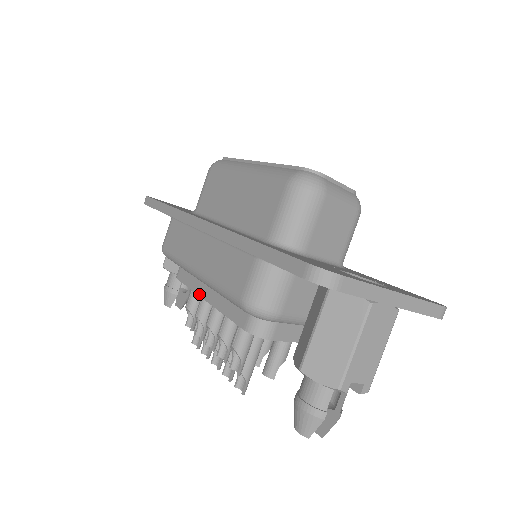
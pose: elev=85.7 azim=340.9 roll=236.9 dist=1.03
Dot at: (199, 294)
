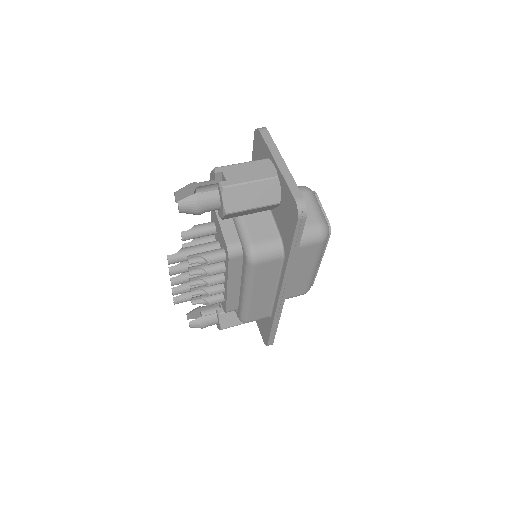
Dot at: occluded
